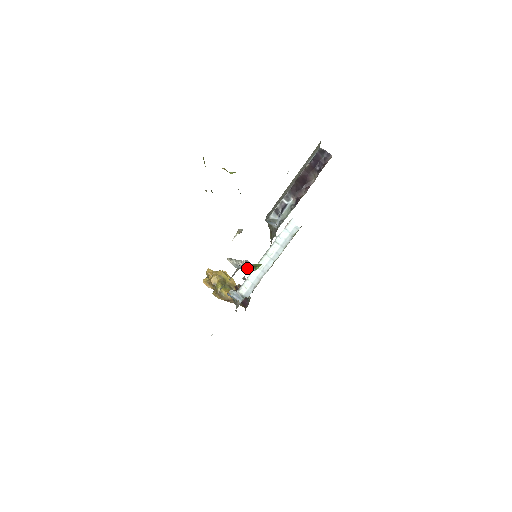
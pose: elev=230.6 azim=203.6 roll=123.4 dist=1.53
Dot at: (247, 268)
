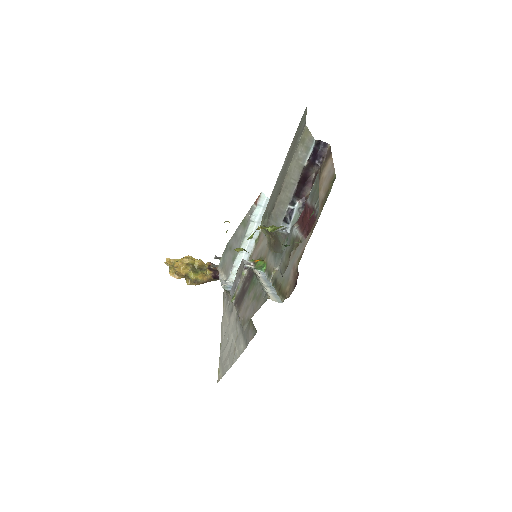
Dot at: (266, 281)
